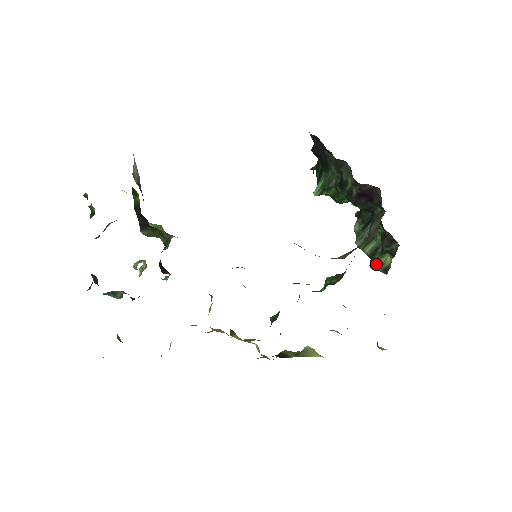
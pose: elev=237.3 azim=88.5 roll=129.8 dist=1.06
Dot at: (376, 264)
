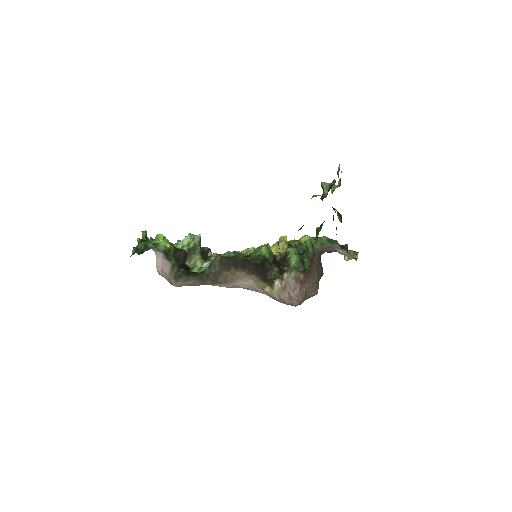
Dot at: (339, 220)
